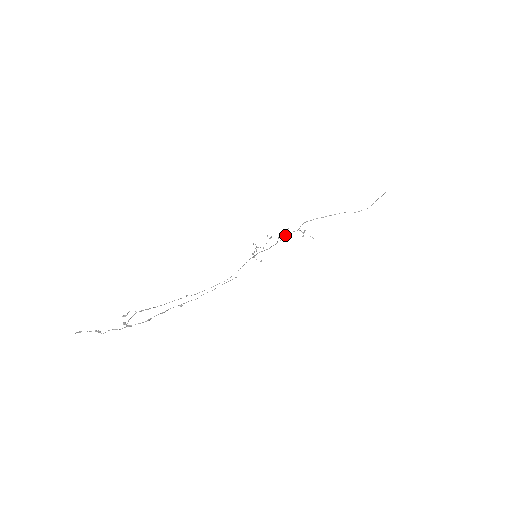
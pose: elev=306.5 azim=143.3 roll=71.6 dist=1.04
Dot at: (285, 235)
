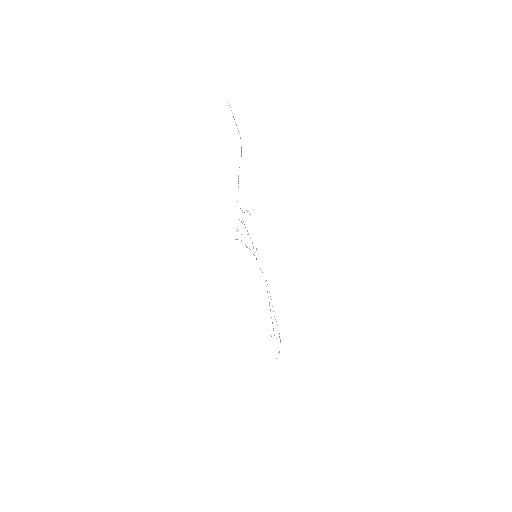
Dot at: occluded
